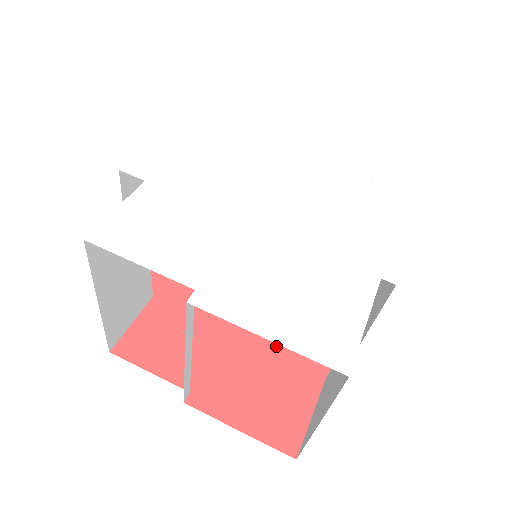
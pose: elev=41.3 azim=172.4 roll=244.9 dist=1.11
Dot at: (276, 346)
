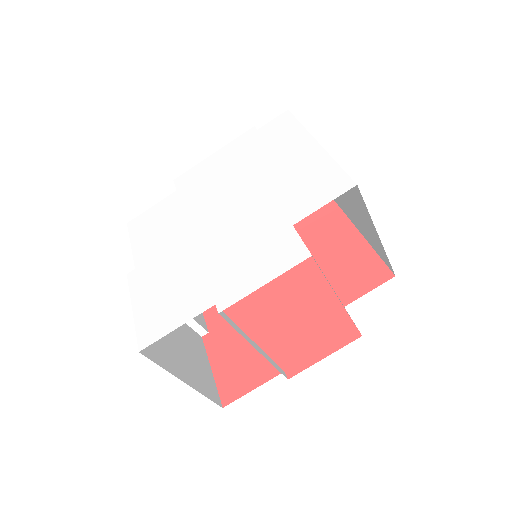
Dot at: (274, 330)
